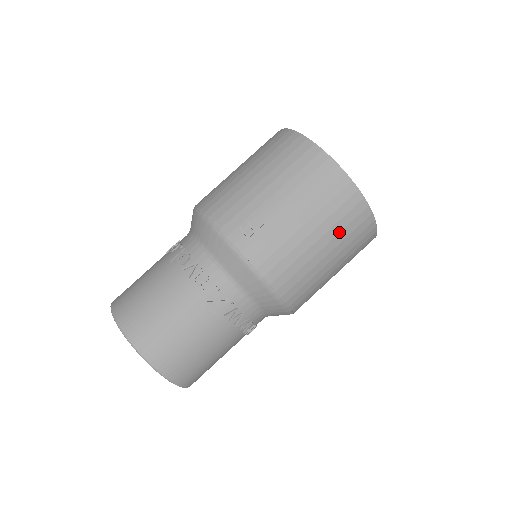
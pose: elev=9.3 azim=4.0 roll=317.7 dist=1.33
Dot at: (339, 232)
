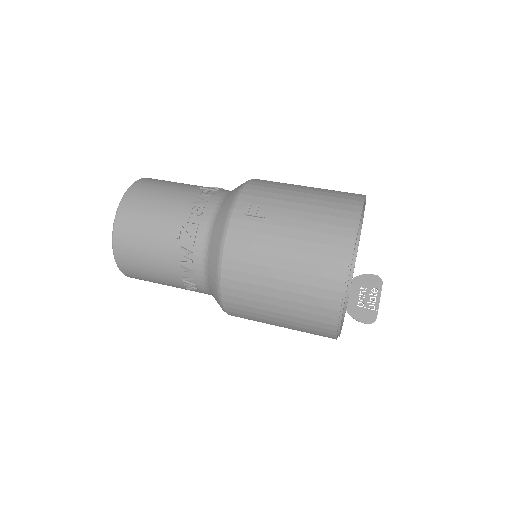
Dot at: (304, 283)
